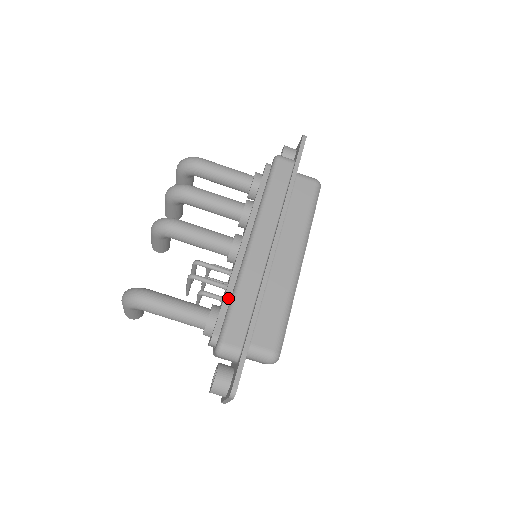
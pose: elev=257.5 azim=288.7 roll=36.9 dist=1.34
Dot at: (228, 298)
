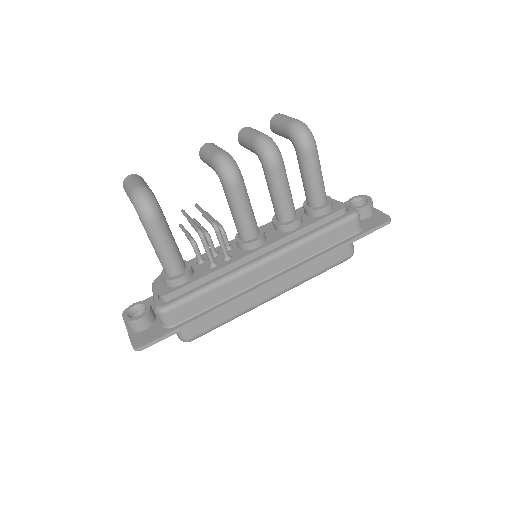
Dot at: (205, 280)
